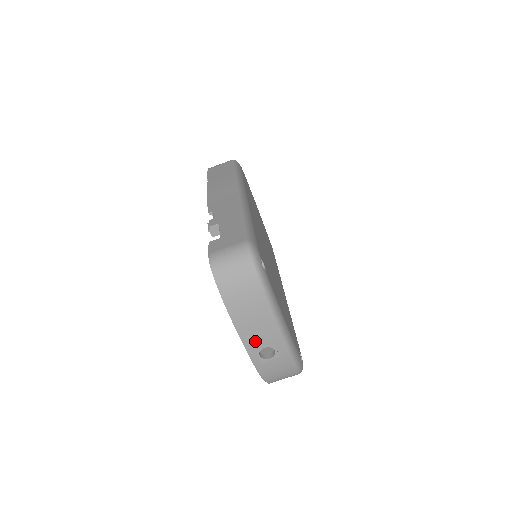
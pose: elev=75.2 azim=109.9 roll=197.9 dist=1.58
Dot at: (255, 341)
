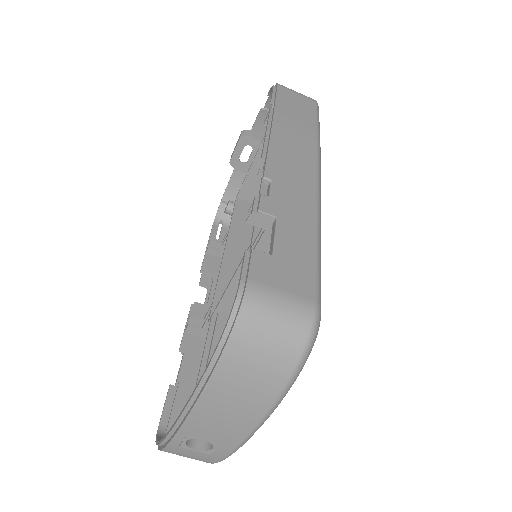
Dot at: (200, 429)
